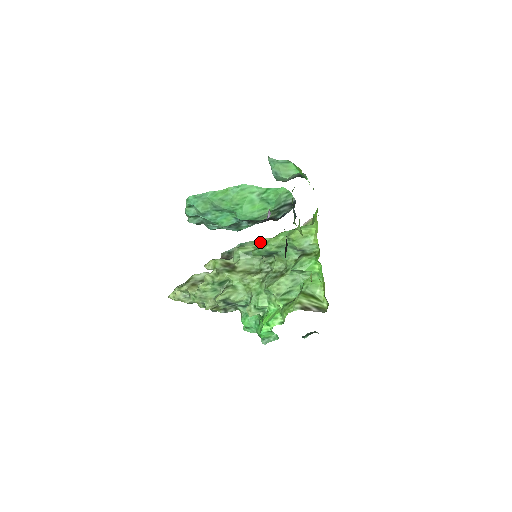
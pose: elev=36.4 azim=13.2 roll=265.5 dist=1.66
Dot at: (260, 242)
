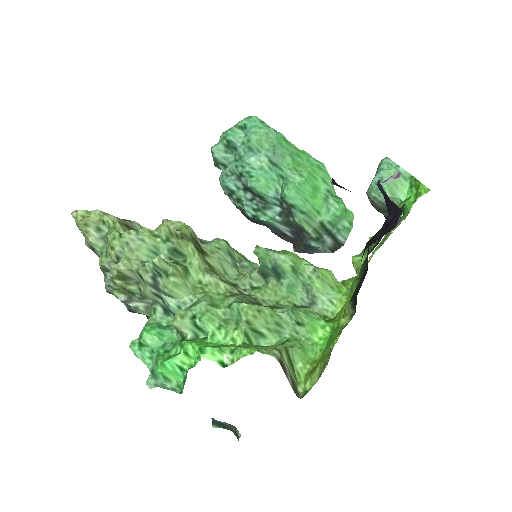
Dot at: (249, 261)
